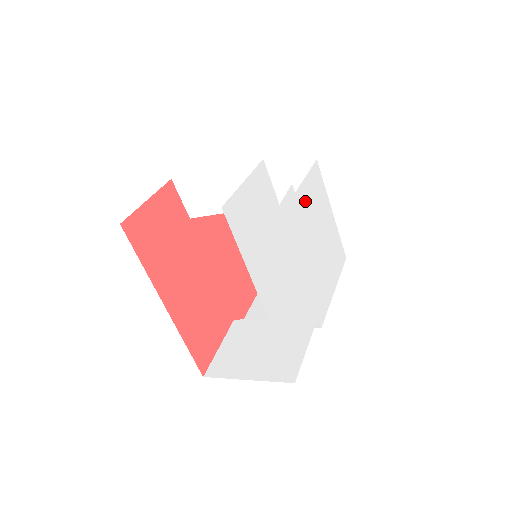
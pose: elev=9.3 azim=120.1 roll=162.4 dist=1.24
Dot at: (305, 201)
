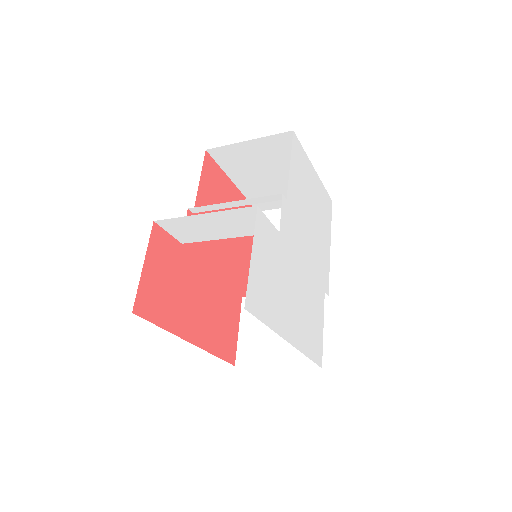
Dot at: (295, 194)
